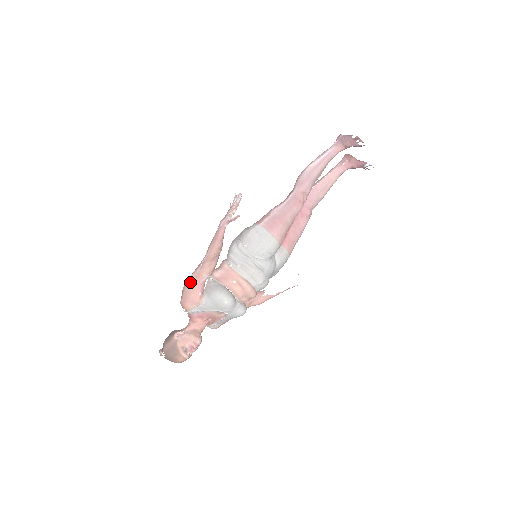
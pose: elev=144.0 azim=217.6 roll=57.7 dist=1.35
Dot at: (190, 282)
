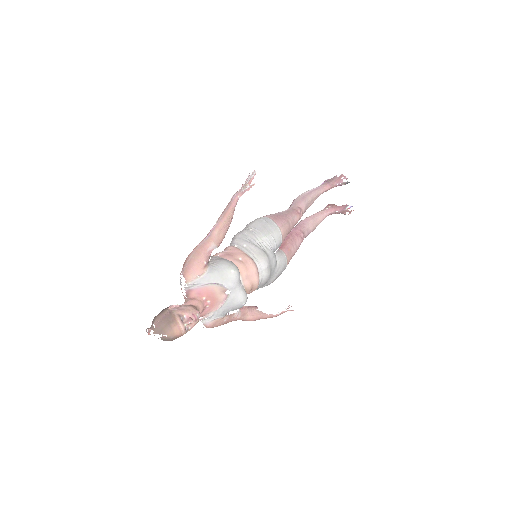
Dot at: (196, 250)
